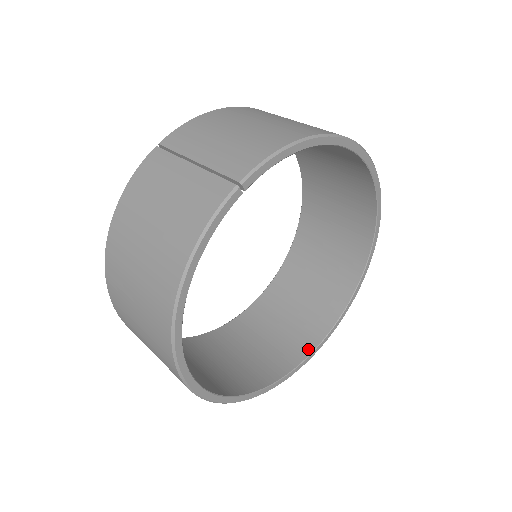
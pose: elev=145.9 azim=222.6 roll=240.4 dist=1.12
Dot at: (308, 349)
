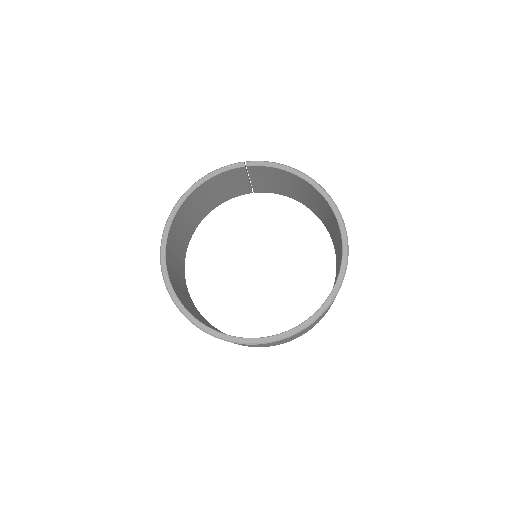
Dot at: (241, 337)
